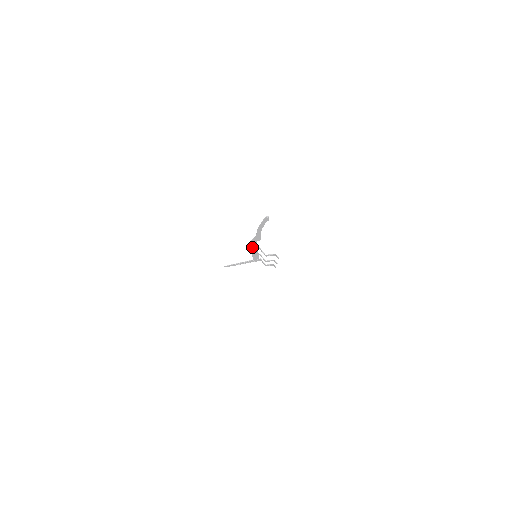
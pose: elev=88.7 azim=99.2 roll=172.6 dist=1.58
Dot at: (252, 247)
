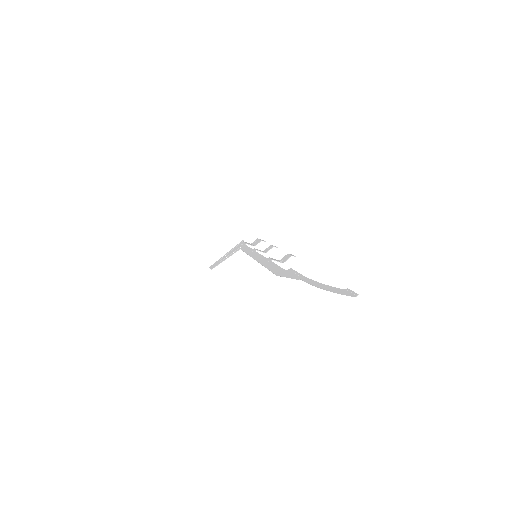
Dot at: (269, 267)
